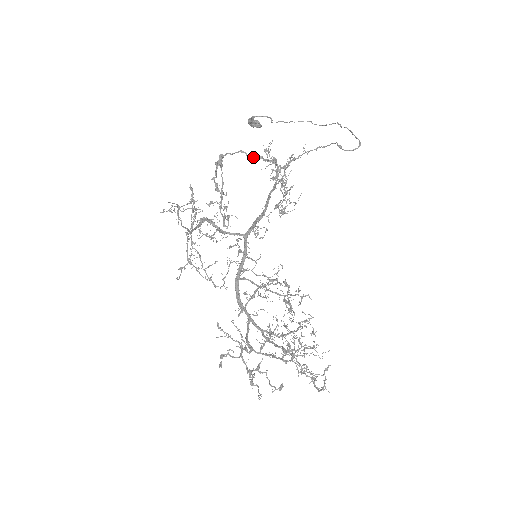
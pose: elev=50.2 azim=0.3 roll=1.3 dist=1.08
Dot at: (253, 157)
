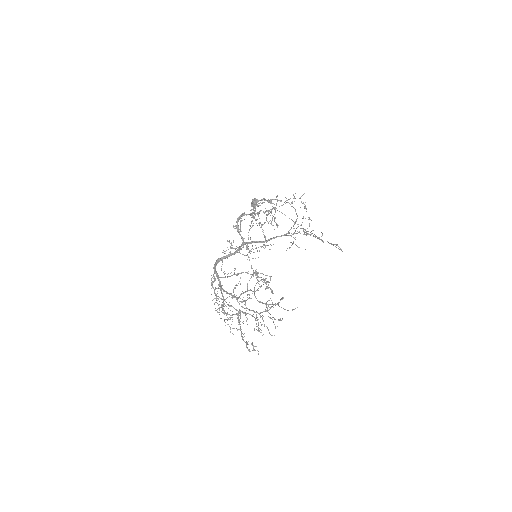
Dot at: (297, 215)
